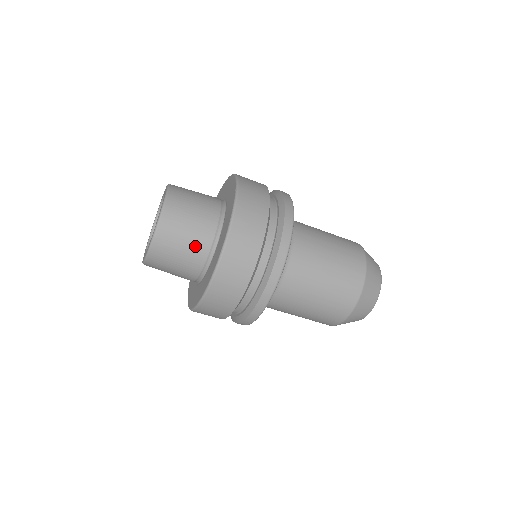
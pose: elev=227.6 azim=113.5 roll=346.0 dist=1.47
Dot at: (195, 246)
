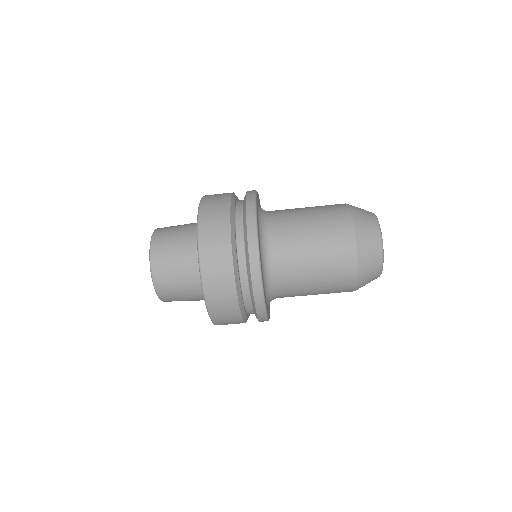
Dot at: (190, 287)
